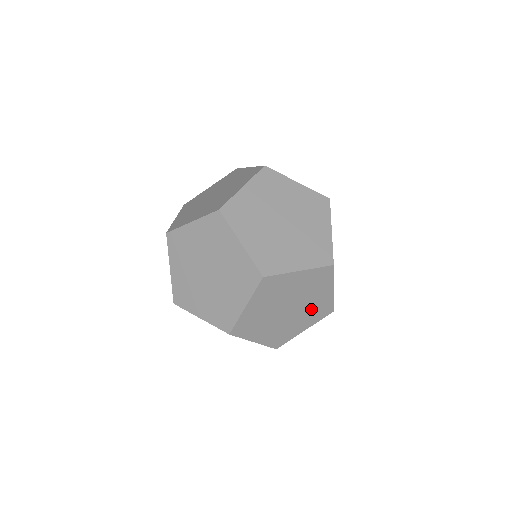
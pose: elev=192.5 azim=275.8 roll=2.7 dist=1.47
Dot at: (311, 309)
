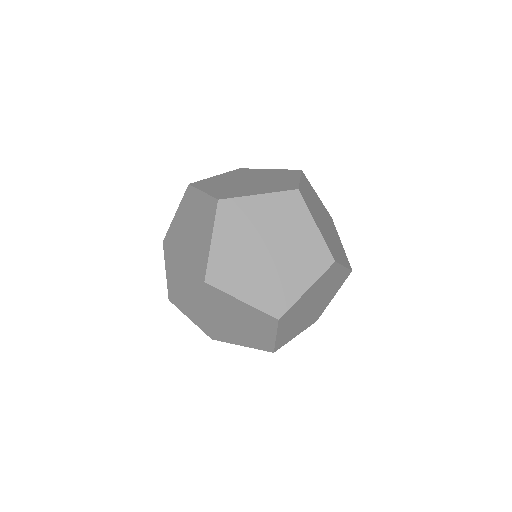
Dot at: (300, 254)
